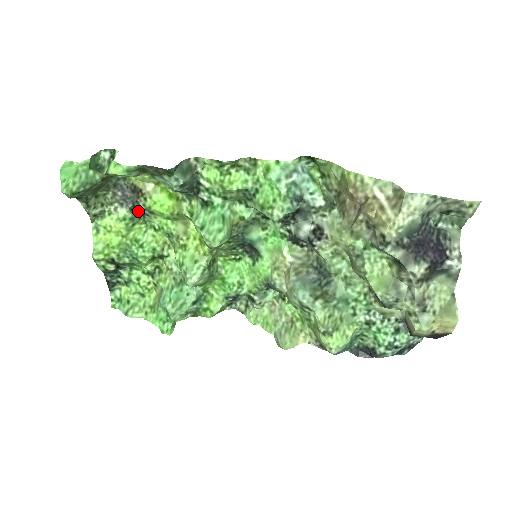
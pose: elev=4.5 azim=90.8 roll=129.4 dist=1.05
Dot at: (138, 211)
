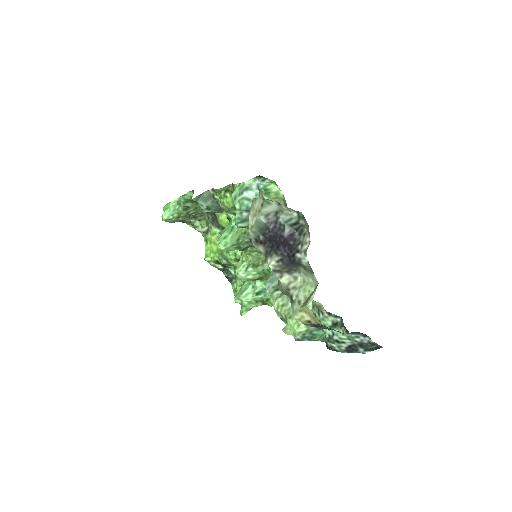
Dot at: occluded
